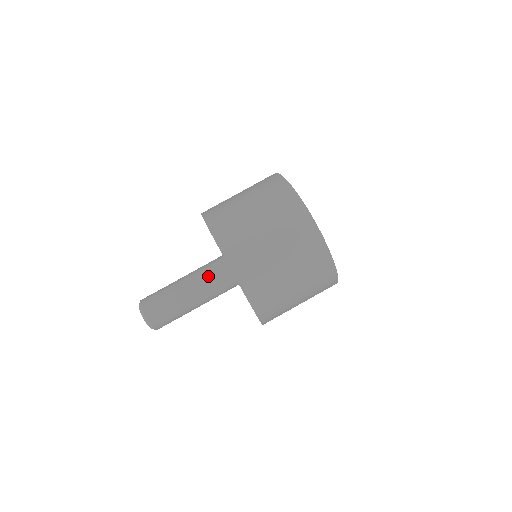
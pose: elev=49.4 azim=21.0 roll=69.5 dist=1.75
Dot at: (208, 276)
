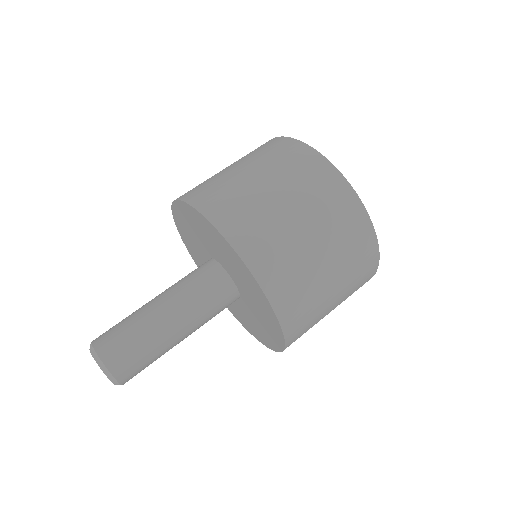
Dot at: (187, 279)
